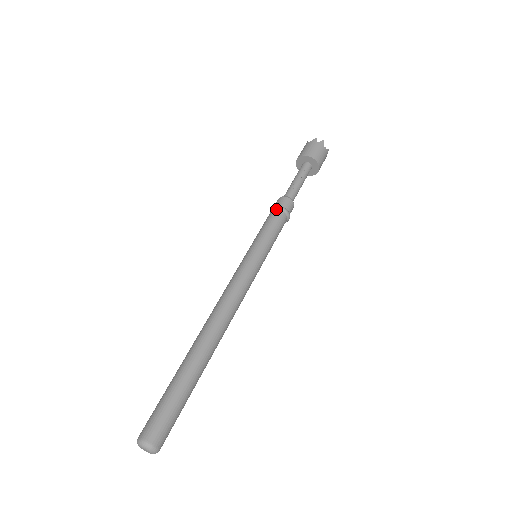
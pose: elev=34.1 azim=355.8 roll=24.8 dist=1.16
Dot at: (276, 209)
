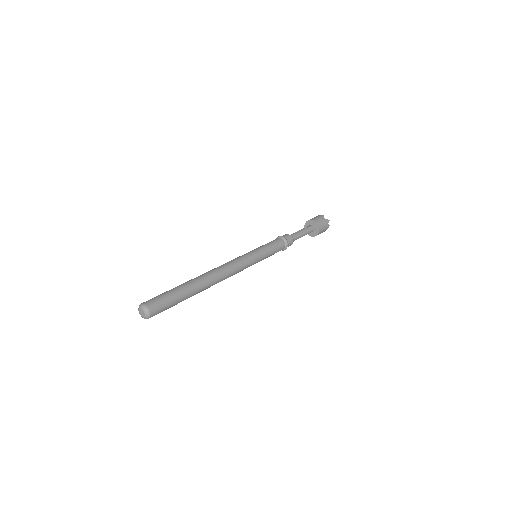
Dot at: (277, 238)
